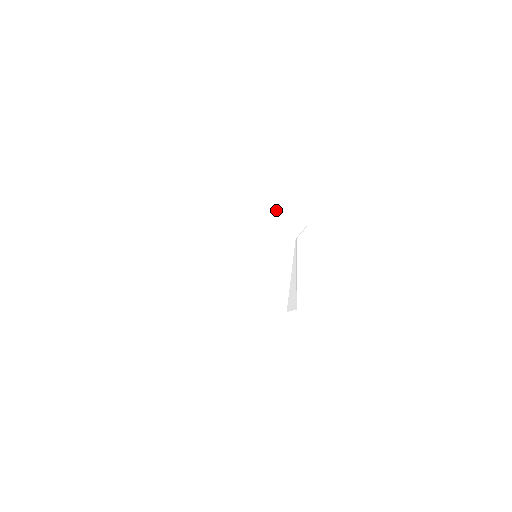
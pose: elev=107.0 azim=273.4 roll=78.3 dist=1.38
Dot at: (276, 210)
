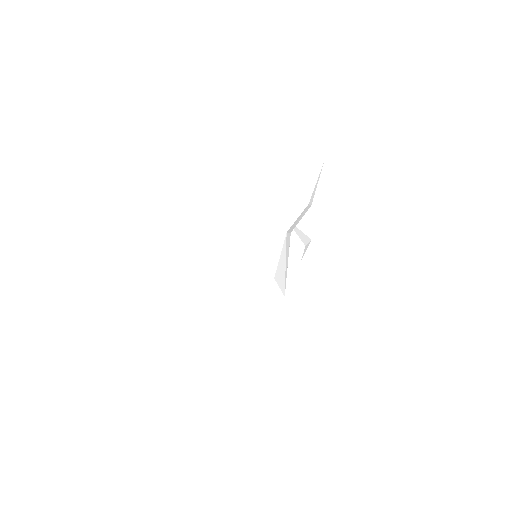
Dot at: (272, 200)
